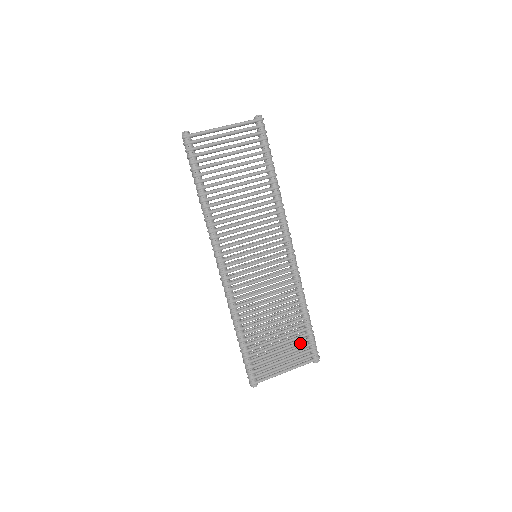
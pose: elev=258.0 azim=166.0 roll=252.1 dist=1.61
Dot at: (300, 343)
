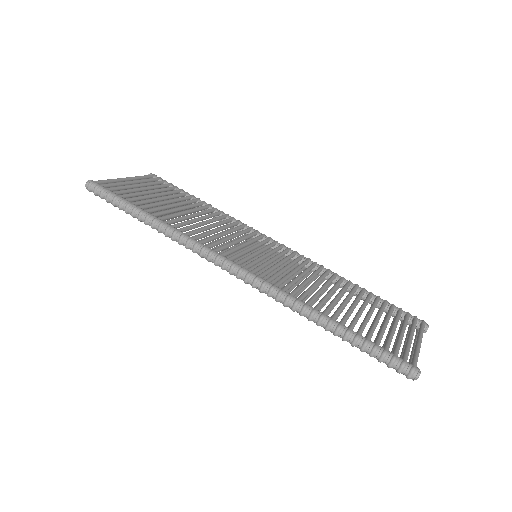
Dot at: (390, 312)
